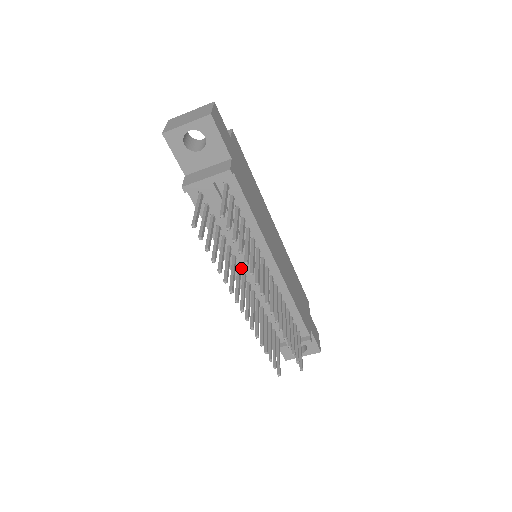
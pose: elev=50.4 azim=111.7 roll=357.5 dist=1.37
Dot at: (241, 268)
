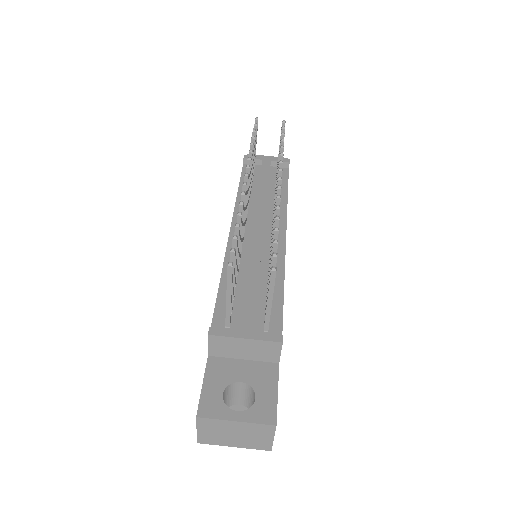
Dot at: (245, 224)
